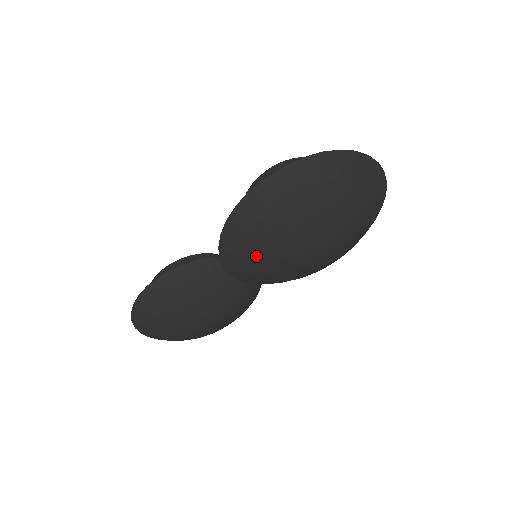
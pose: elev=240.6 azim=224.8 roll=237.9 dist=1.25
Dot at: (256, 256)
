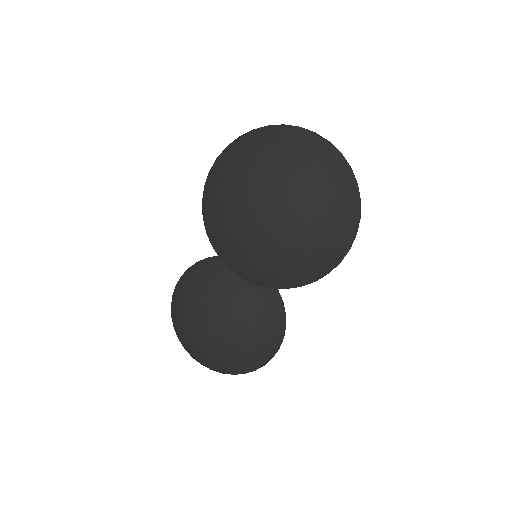
Dot at: (223, 227)
